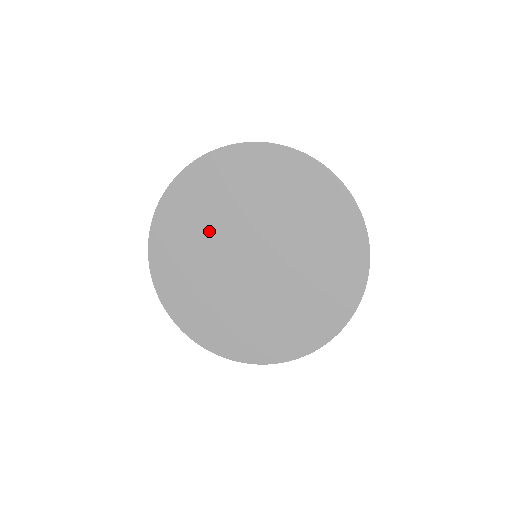
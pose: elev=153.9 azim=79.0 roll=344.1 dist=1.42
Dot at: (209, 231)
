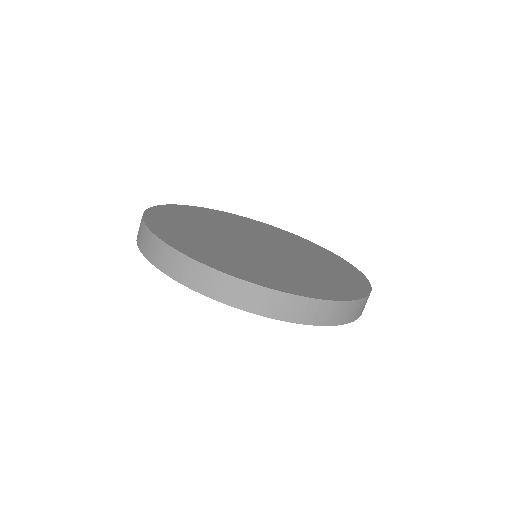
Dot at: (208, 228)
